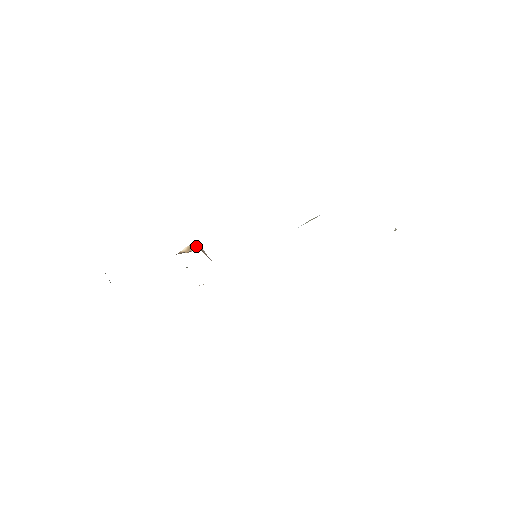
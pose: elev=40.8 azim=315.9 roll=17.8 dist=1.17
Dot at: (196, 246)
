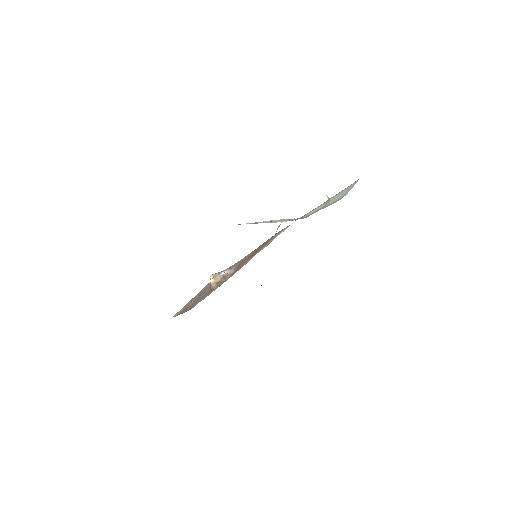
Dot at: (218, 275)
